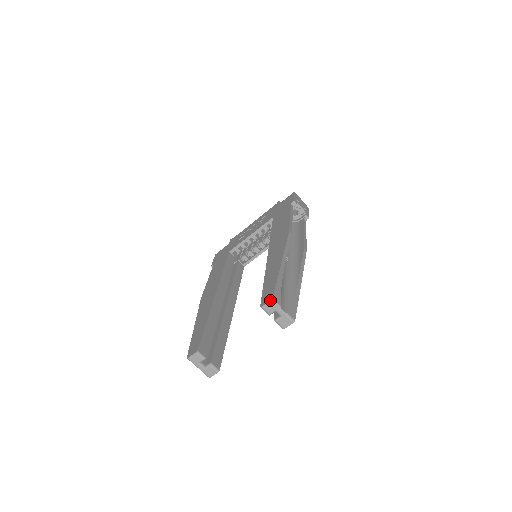
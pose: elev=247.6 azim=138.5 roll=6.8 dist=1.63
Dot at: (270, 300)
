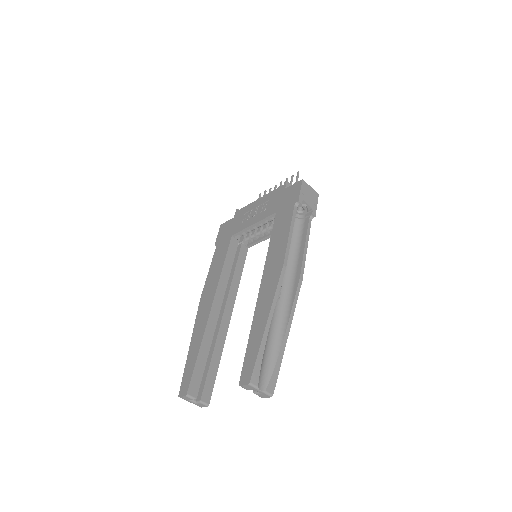
Dot at: (247, 384)
